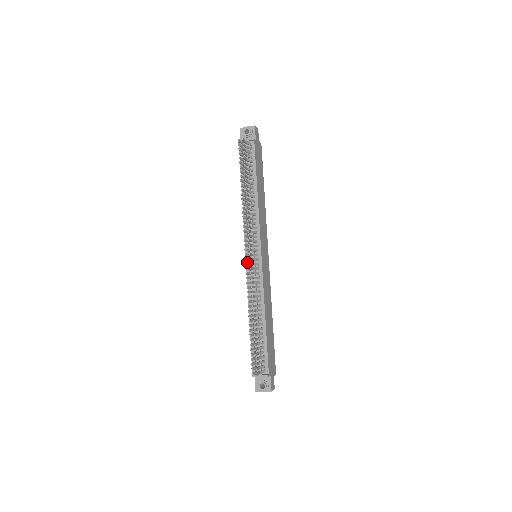
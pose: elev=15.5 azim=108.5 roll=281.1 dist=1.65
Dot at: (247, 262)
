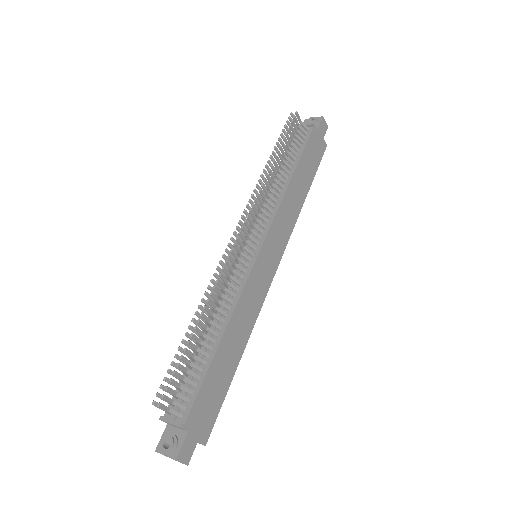
Dot at: occluded
